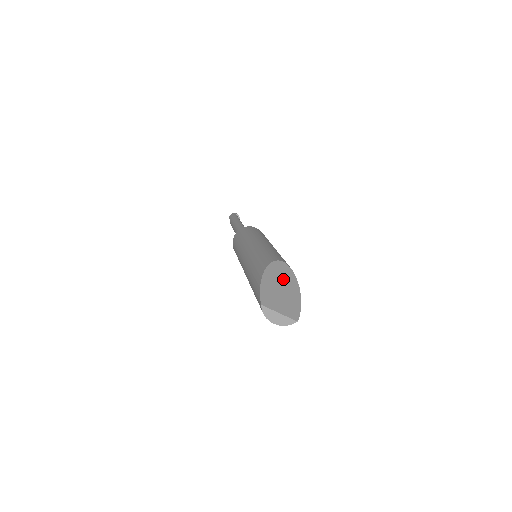
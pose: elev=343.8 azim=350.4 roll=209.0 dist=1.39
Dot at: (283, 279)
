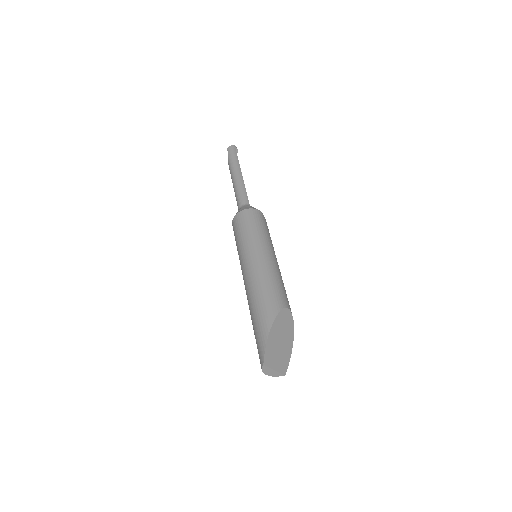
Dot at: (284, 330)
